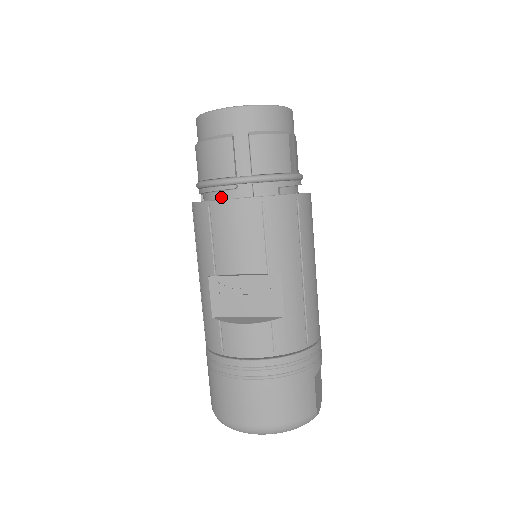
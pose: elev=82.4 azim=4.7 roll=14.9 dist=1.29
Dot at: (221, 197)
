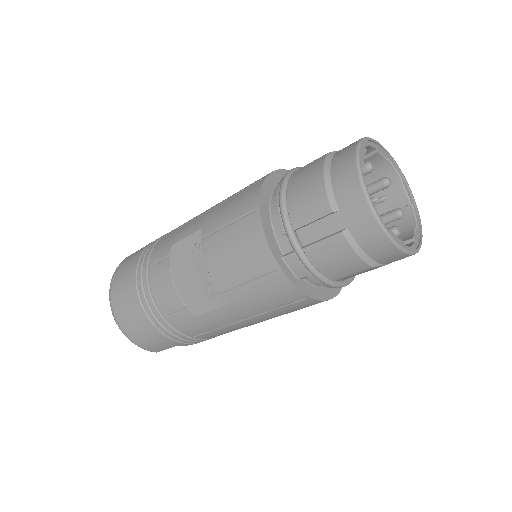
Dot at: (273, 217)
